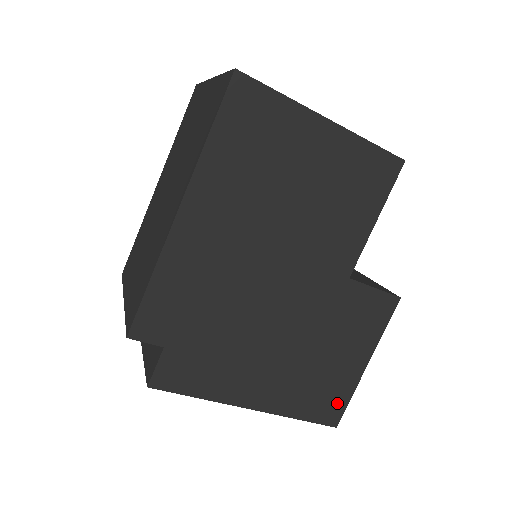
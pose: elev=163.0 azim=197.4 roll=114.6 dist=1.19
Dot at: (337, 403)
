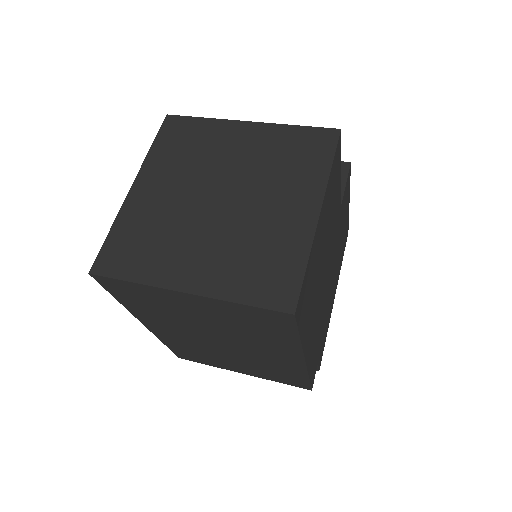
Dot at: (347, 230)
